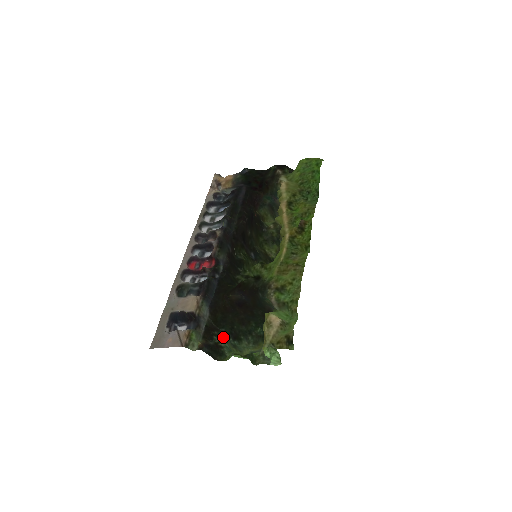
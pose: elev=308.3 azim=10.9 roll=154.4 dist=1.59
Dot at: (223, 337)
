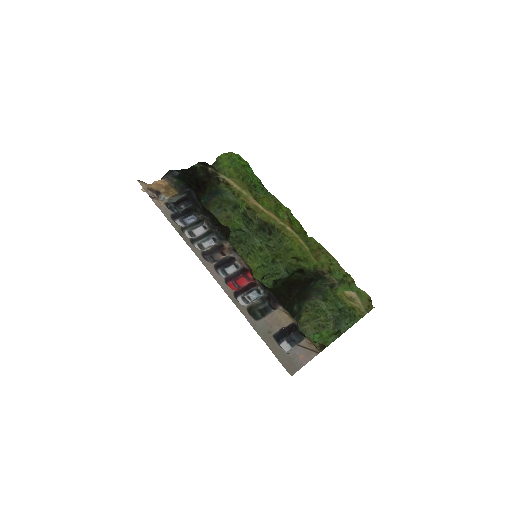
Dot at: occluded
